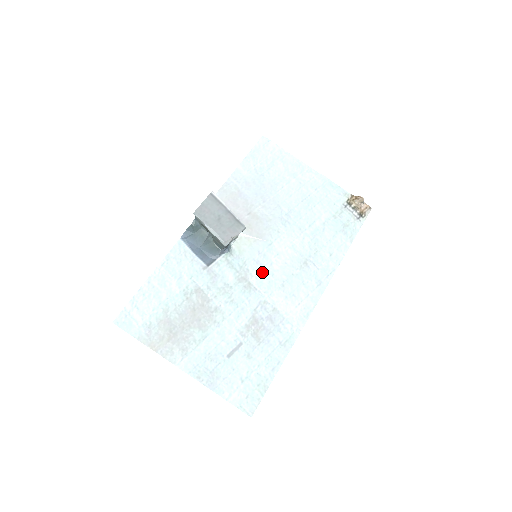
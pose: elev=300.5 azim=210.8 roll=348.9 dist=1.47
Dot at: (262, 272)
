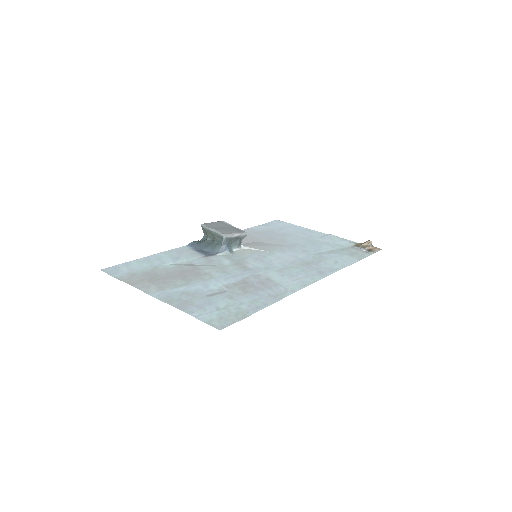
Dot at: (260, 263)
